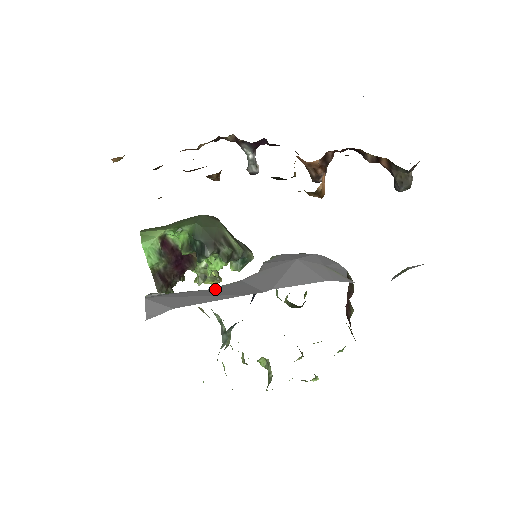
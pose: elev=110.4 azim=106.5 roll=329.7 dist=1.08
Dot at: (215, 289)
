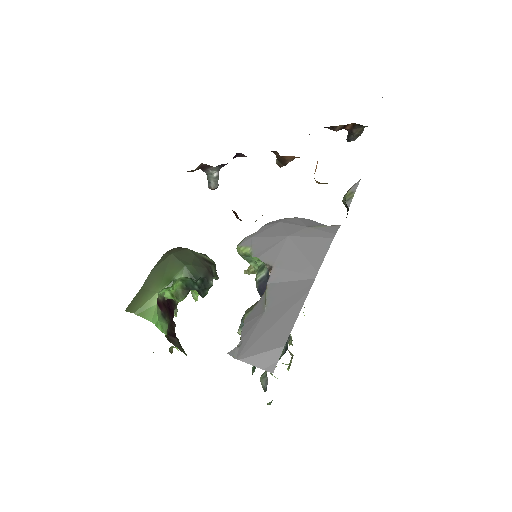
Dot at: (271, 306)
